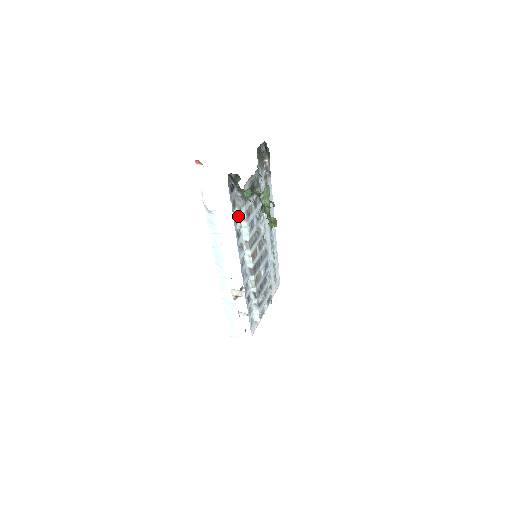
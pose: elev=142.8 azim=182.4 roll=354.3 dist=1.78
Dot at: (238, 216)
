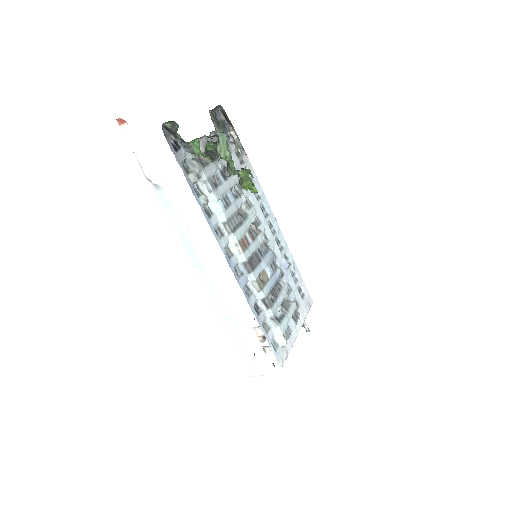
Dot at: (200, 188)
